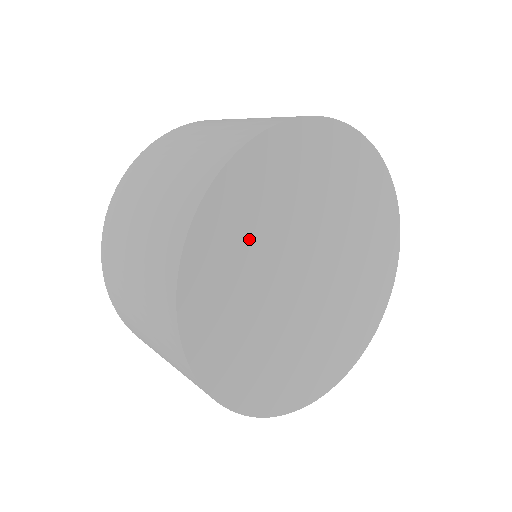
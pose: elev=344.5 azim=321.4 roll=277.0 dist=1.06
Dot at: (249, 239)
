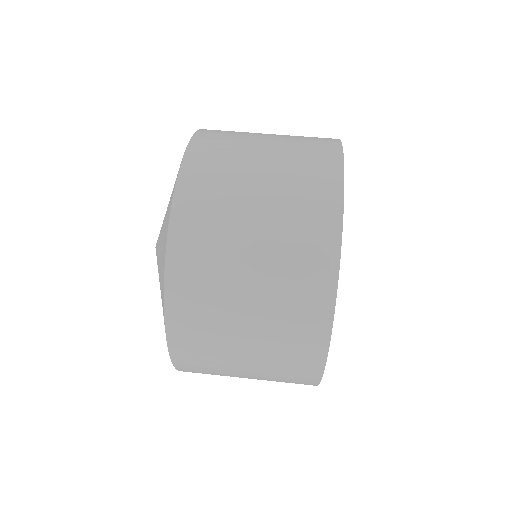
Dot at: occluded
